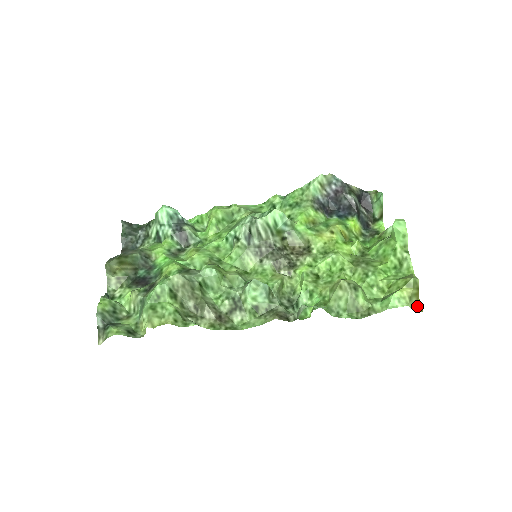
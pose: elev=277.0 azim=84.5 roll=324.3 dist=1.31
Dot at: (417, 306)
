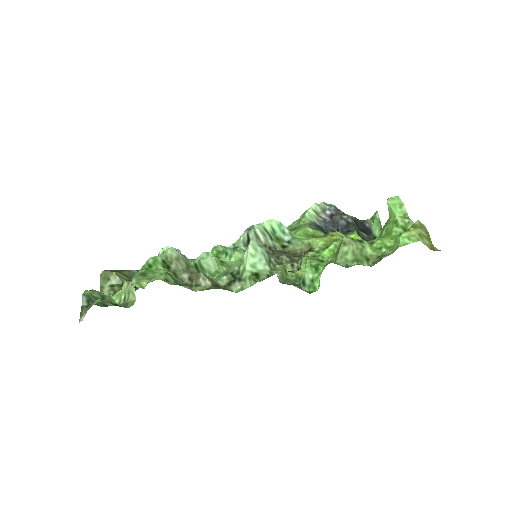
Dot at: (432, 248)
